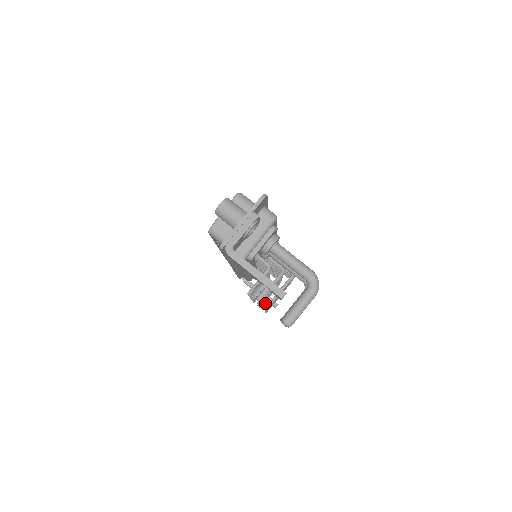
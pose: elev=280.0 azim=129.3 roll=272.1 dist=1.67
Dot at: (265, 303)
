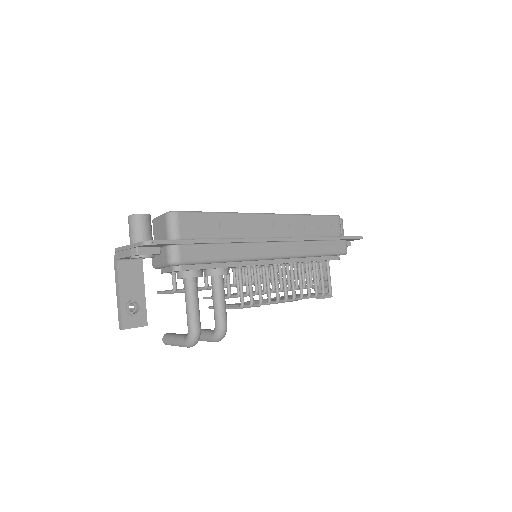
Dot at: occluded
